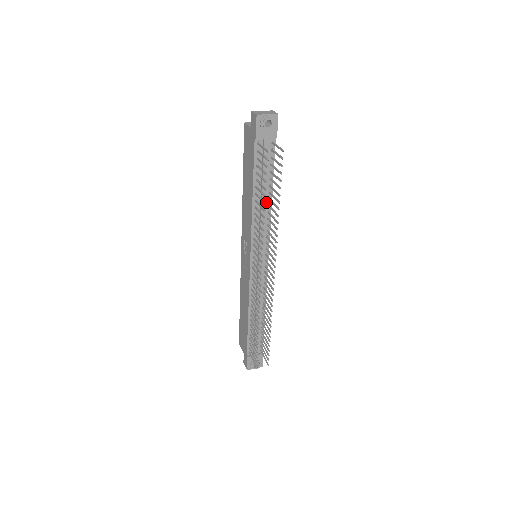
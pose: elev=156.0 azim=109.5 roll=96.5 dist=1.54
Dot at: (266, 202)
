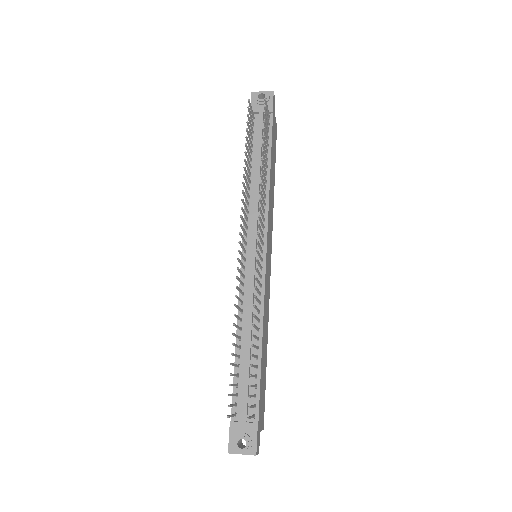
Dot at: (263, 178)
